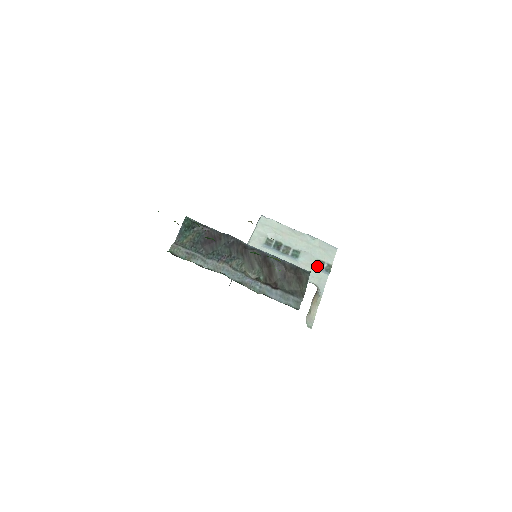
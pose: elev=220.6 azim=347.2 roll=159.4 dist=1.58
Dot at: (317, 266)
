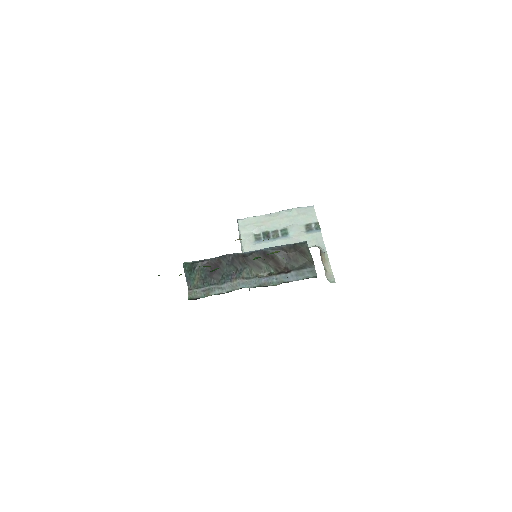
Dot at: (307, 231)
